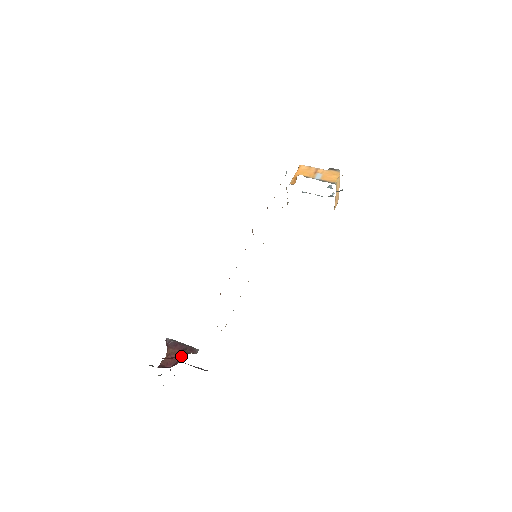
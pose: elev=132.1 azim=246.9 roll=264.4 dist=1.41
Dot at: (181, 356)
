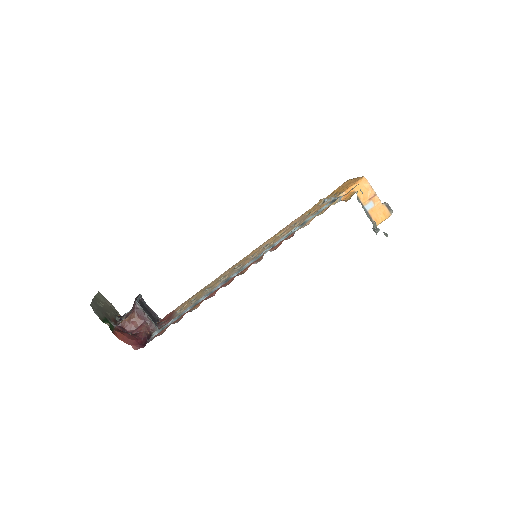
Dot at: (139, 342)
